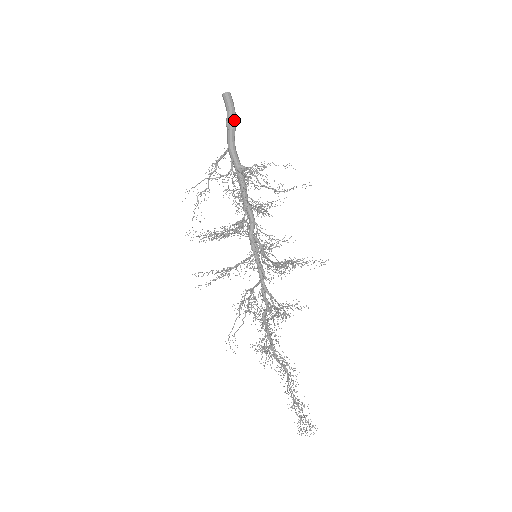
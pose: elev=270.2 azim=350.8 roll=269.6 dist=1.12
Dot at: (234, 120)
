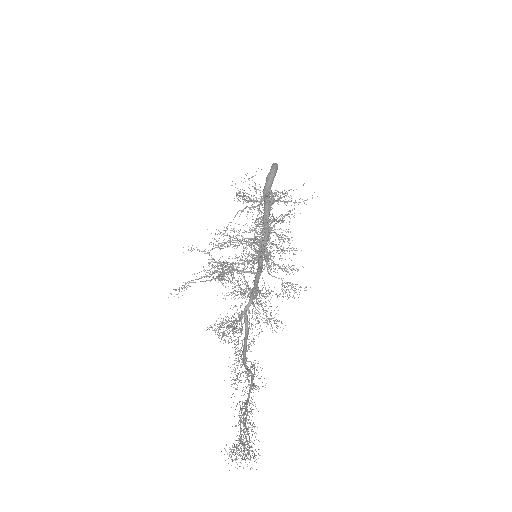
Dot at: (273, 174)
